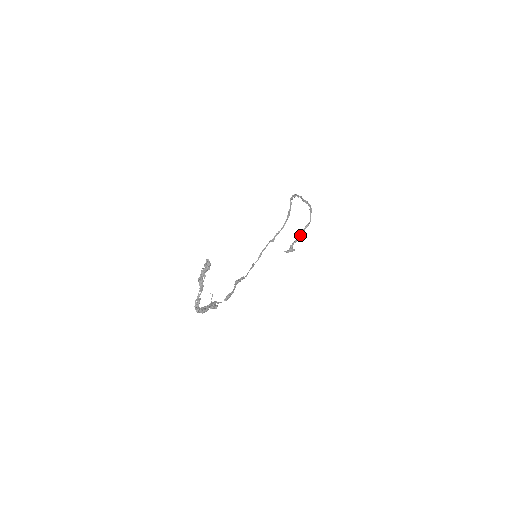
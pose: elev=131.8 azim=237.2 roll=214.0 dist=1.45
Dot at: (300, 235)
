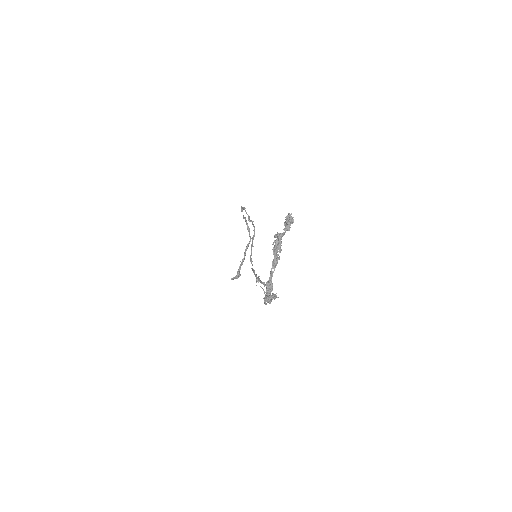
Dot at: occluded
